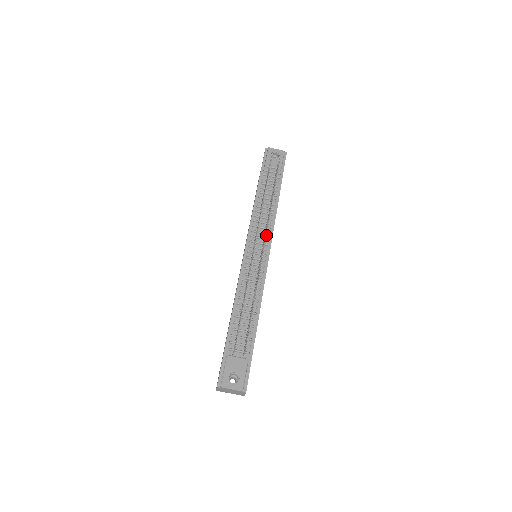
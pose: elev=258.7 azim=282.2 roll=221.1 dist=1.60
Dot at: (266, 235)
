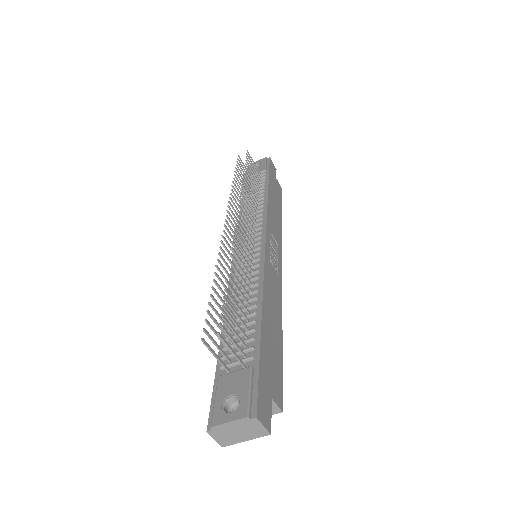
Dot at: (239, 213)
